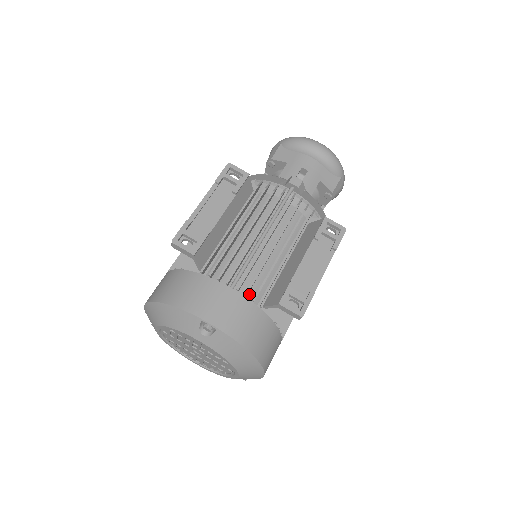
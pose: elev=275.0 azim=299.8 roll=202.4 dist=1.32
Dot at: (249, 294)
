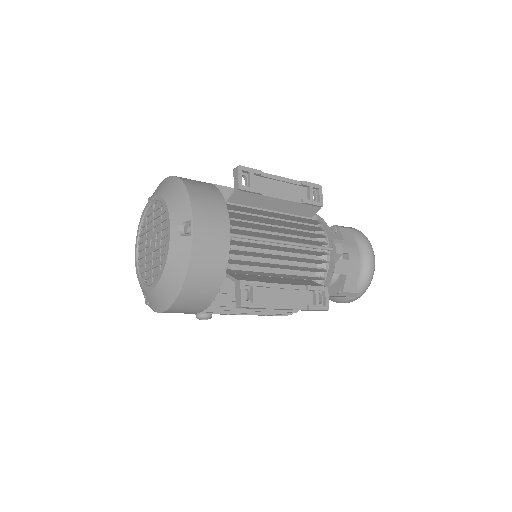
Dot at: (231, 255)
